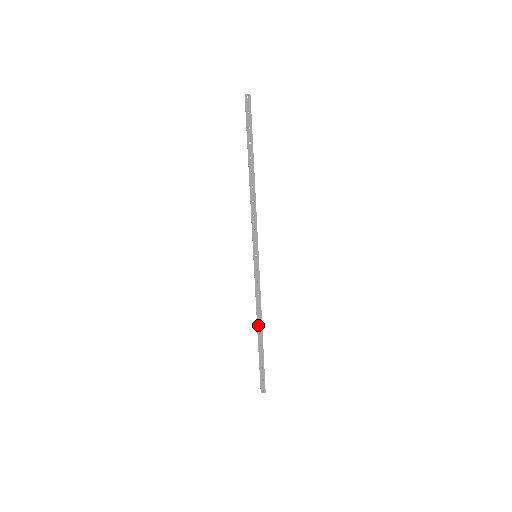
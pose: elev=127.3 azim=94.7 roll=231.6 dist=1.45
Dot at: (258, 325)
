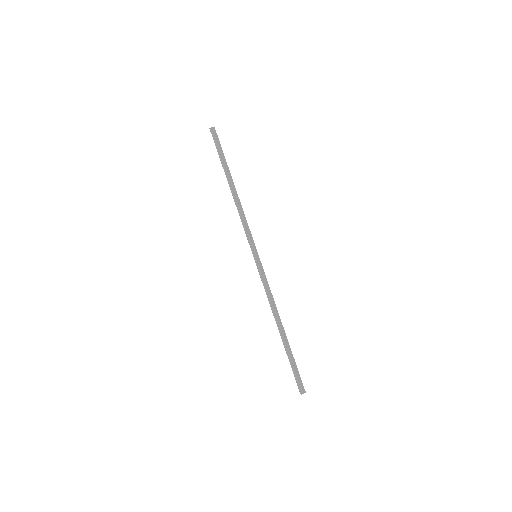
Dot at: (279, 321)
